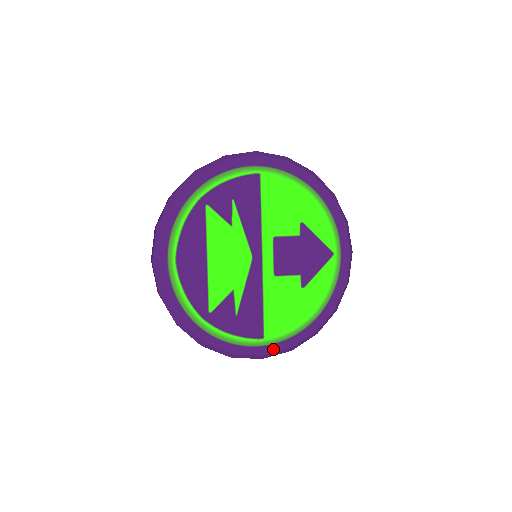
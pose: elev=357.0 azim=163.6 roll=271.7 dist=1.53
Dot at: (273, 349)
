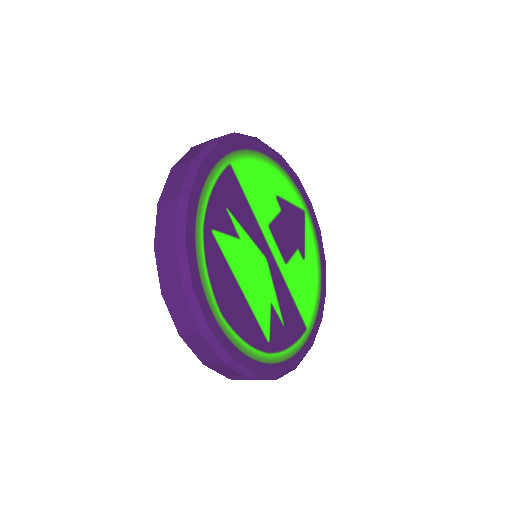
Dot at: (315, 332)
